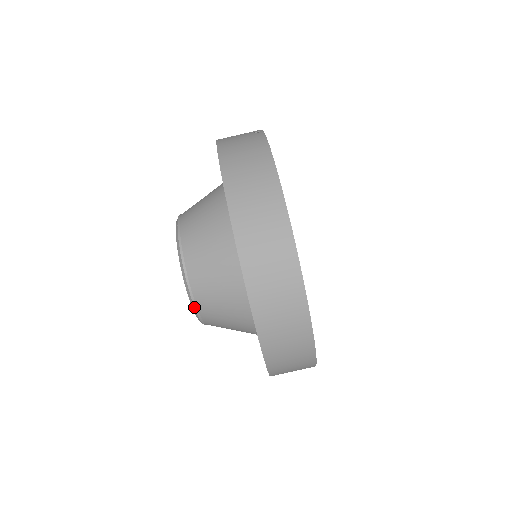
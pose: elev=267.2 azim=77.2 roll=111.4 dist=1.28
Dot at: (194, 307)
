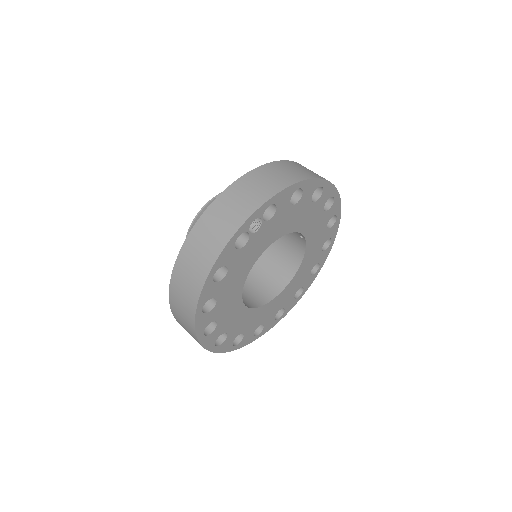
Dot at: (199, 211)
